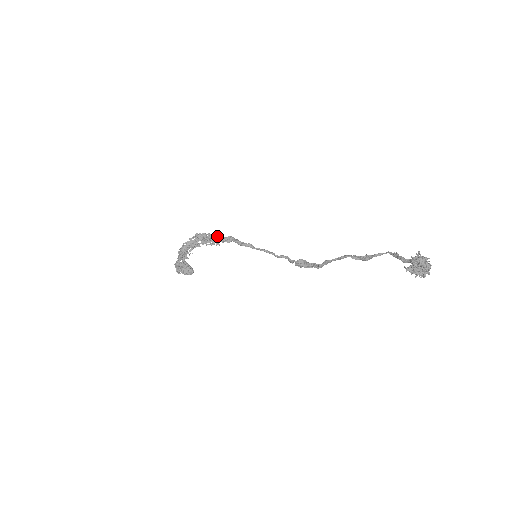
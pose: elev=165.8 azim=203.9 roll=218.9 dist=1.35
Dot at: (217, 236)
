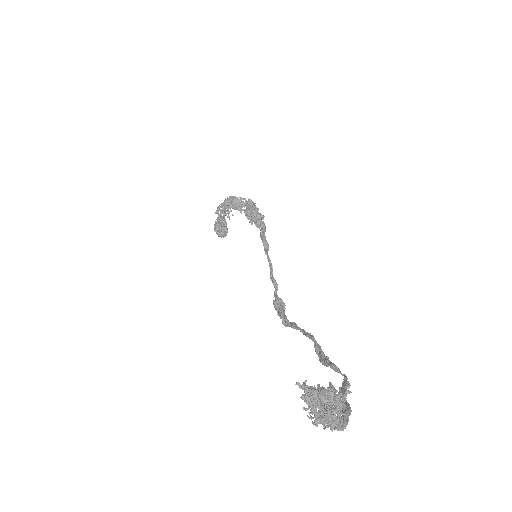
Dot at: occluded
